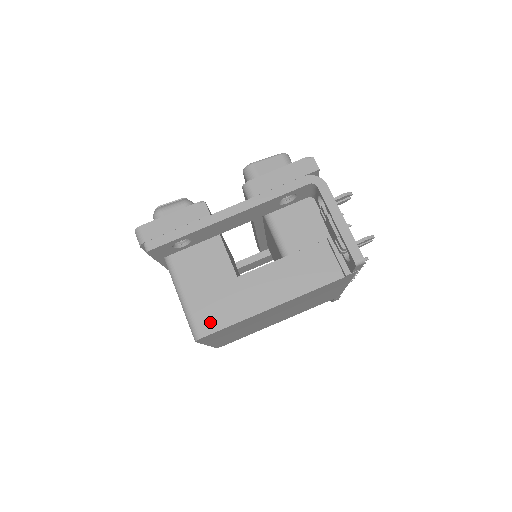
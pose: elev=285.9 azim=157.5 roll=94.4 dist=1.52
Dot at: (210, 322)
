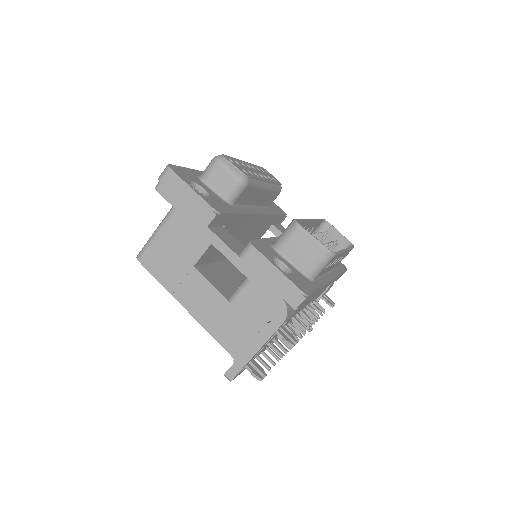
Dot at: (152, 262)
